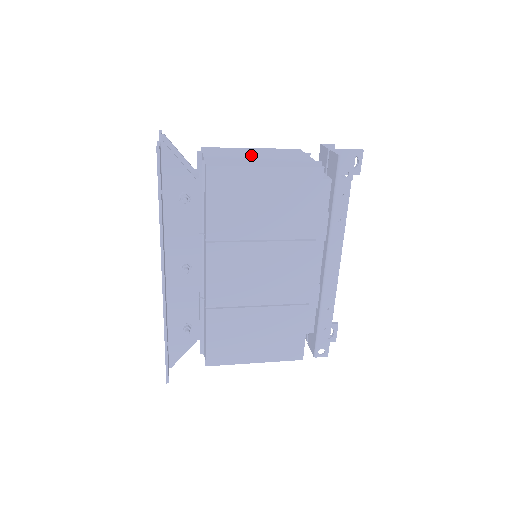
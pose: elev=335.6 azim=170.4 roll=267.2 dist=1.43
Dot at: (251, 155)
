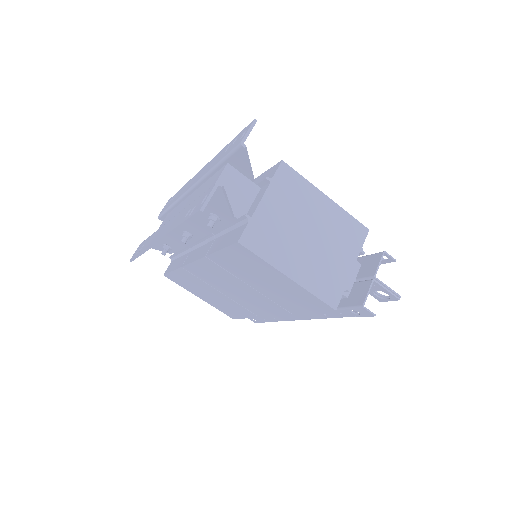
Dot at: (306, 227)
